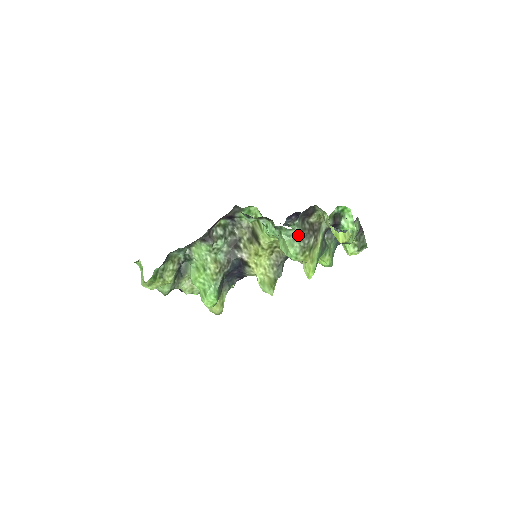
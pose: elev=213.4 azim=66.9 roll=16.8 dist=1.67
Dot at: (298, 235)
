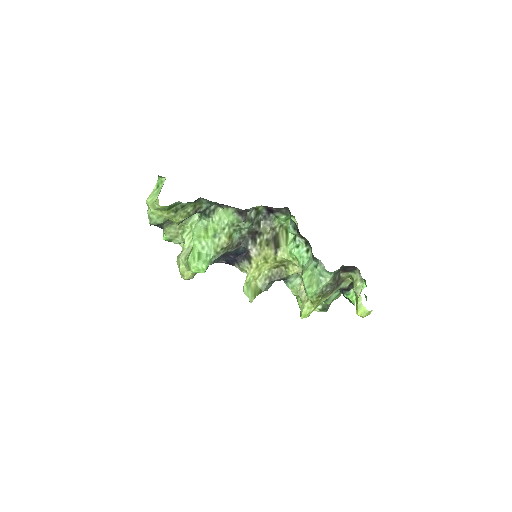
Dot at: (329, 280)
